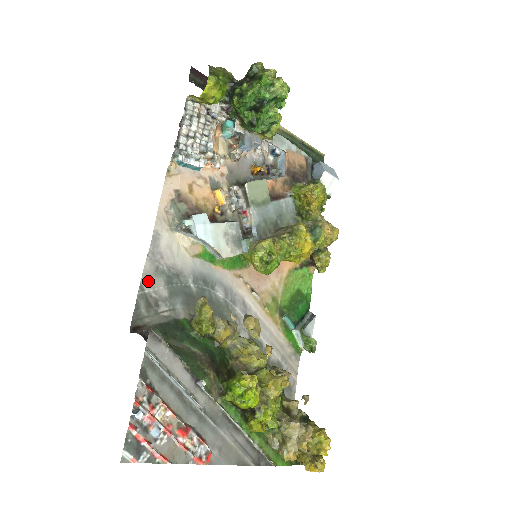
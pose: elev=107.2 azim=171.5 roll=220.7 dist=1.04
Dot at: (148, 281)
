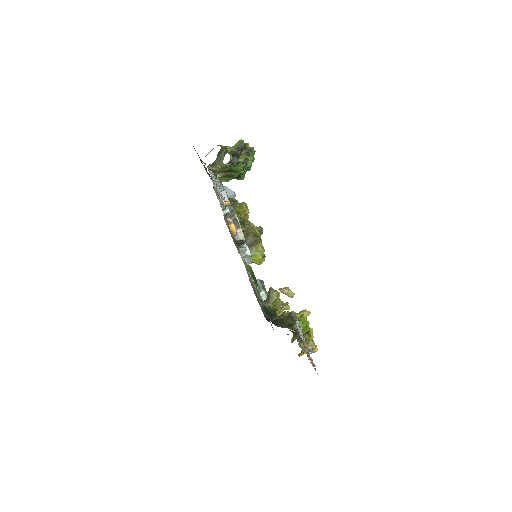
Dot at: occluded
